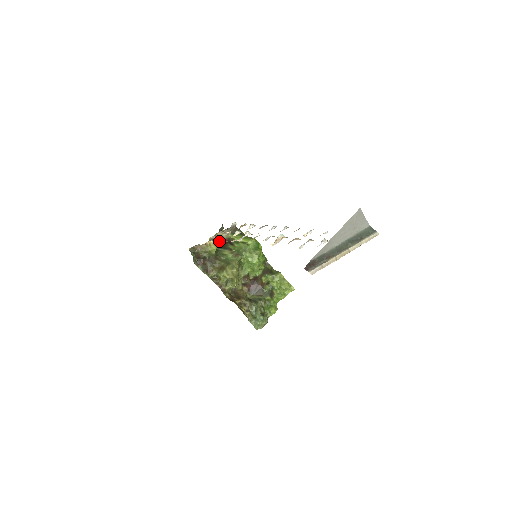
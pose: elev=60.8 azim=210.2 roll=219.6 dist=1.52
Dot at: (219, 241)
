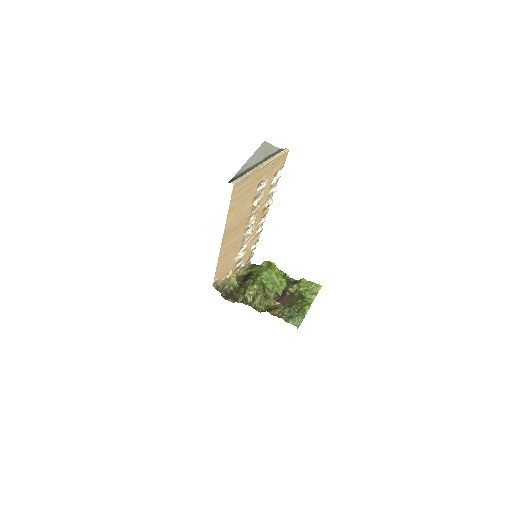
Dot at: (241, 278)
